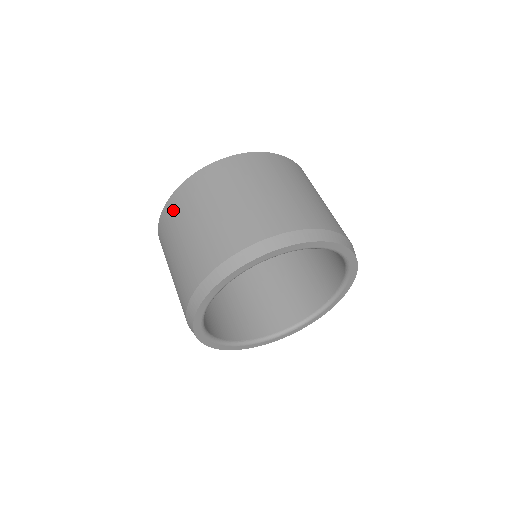
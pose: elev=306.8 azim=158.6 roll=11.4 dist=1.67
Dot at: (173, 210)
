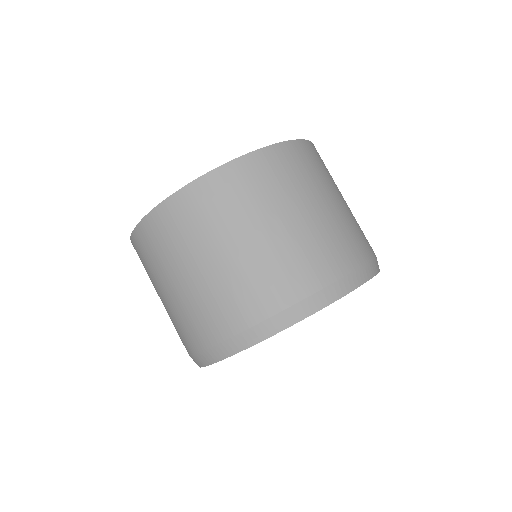
Dot at: occluded
